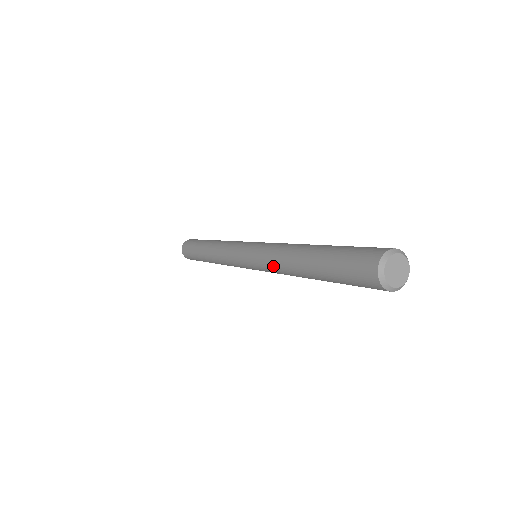
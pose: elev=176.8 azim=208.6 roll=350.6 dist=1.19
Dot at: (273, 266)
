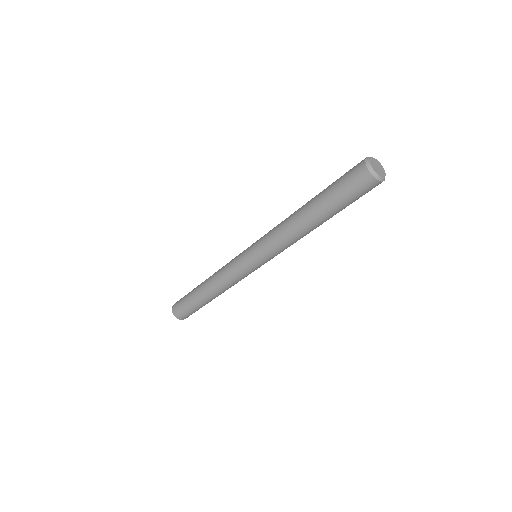
Dot at: (278, 236)
